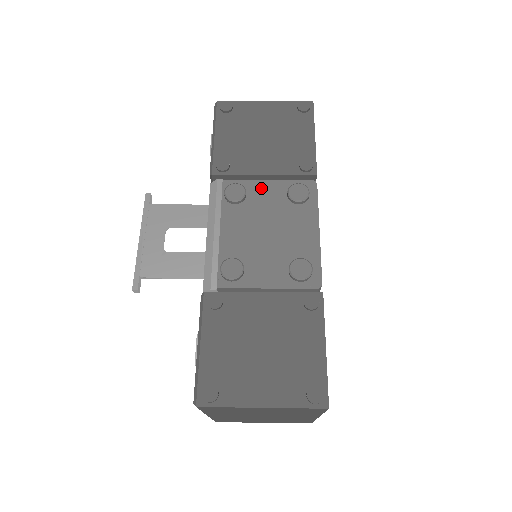
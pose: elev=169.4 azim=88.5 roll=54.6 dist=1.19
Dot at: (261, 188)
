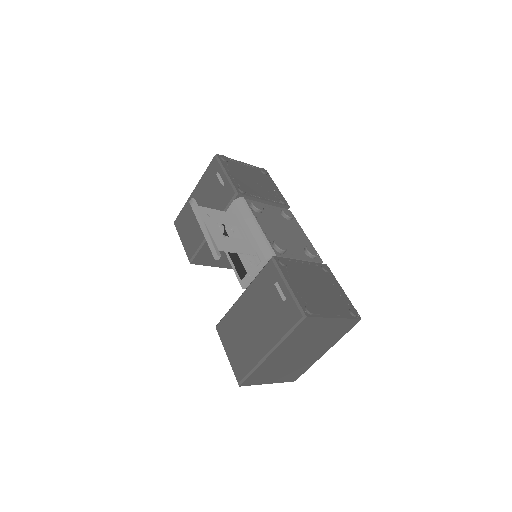
Dot at: (267, 207)
